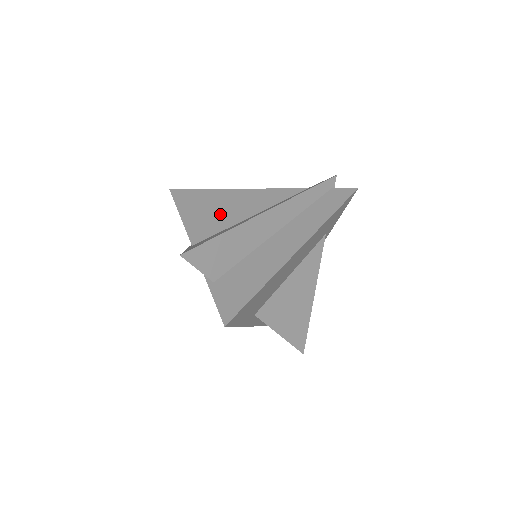
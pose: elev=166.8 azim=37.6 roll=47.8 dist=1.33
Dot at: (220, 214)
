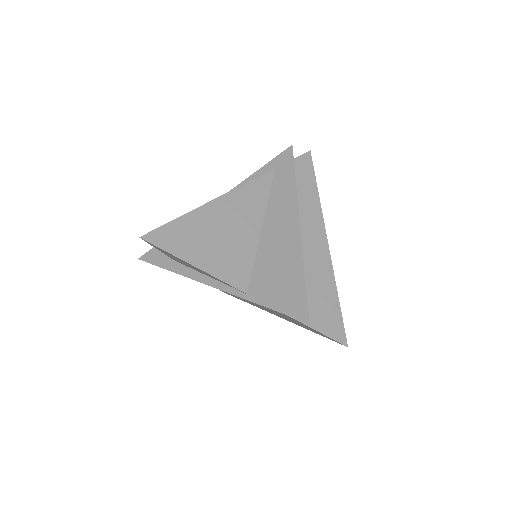
Dot at: (232, 241)
